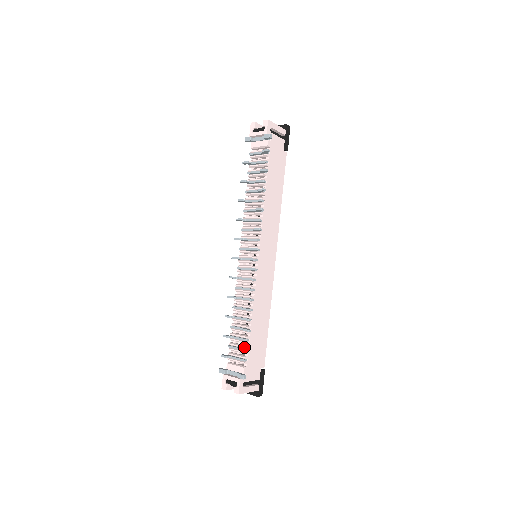
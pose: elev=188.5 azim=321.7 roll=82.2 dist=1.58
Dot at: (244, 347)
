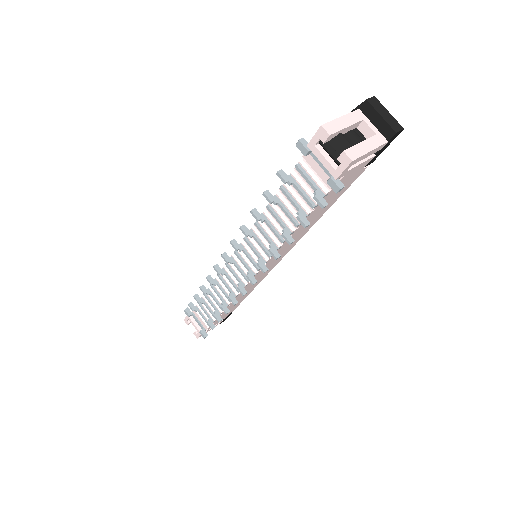
Dot at: (212, 319)
